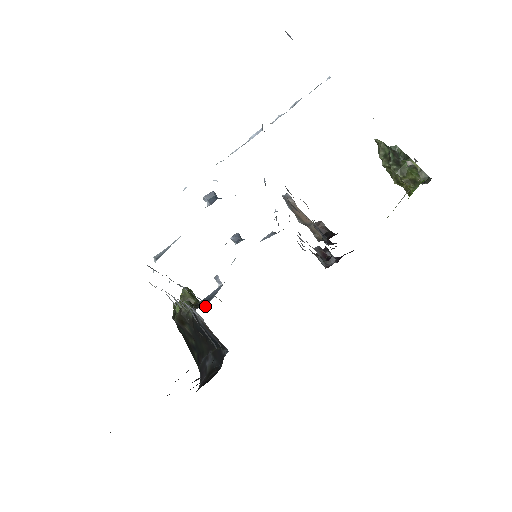
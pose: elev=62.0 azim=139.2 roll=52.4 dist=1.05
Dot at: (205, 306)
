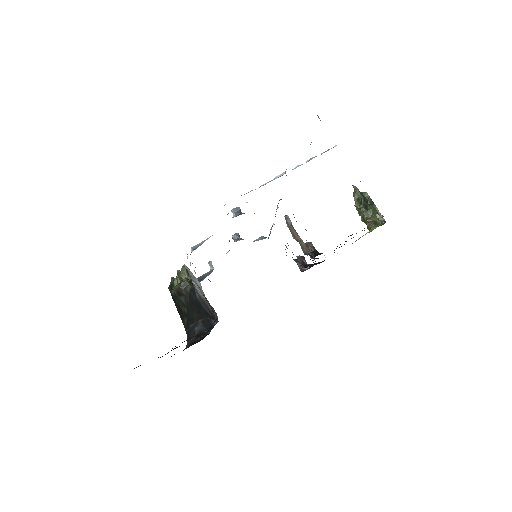
Dot at: occluded
